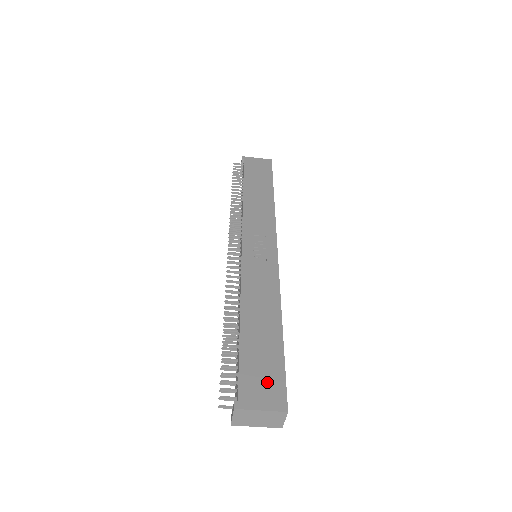
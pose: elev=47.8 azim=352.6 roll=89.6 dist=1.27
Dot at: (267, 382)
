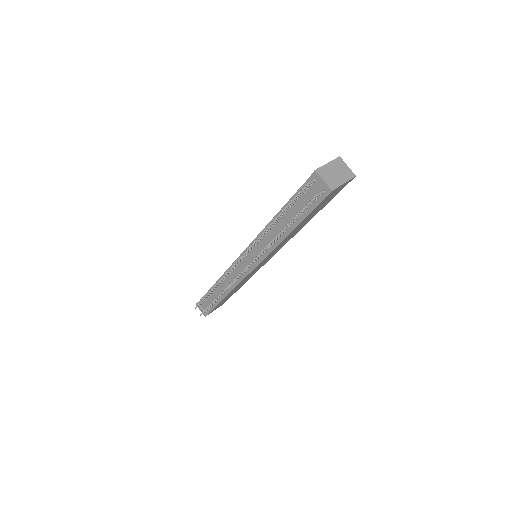
Dot at: occluded
